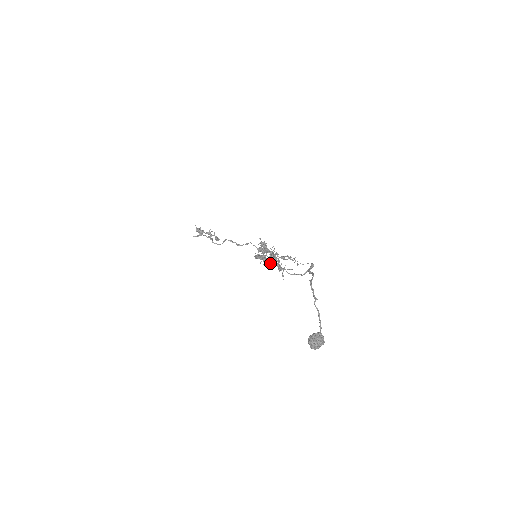
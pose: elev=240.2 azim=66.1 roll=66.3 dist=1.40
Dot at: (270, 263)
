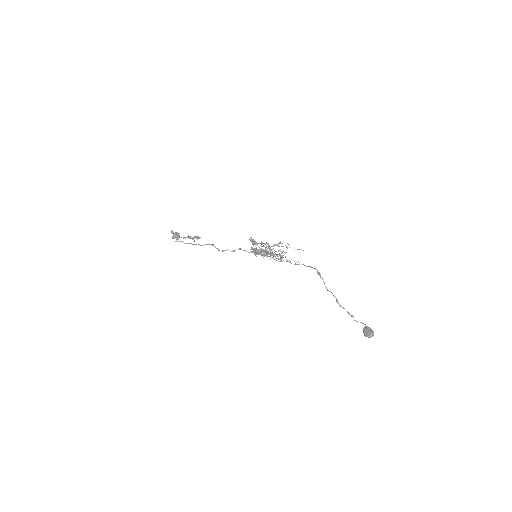
Dot at: occluded
